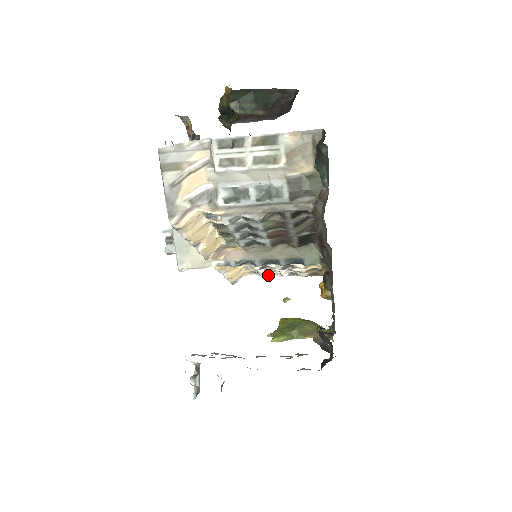
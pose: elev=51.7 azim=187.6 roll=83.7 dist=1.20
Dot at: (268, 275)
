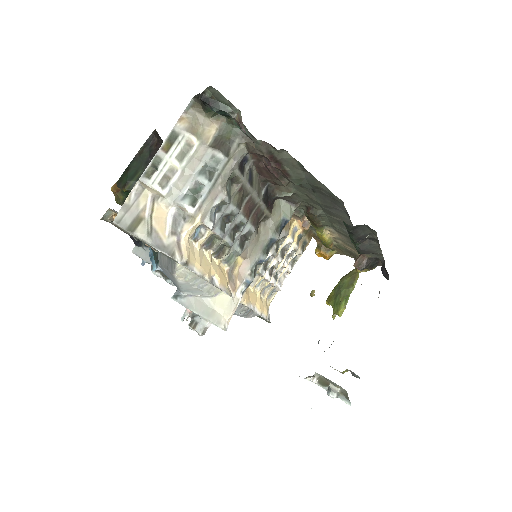
Dot at: (281, 285)
